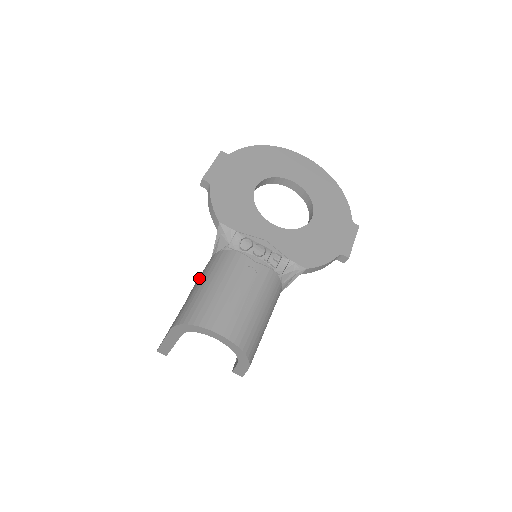
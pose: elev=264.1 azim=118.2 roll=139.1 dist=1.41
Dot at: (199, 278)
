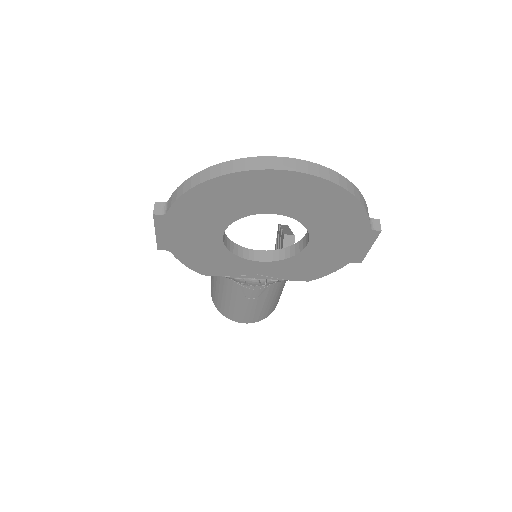
Dot at: occluded
